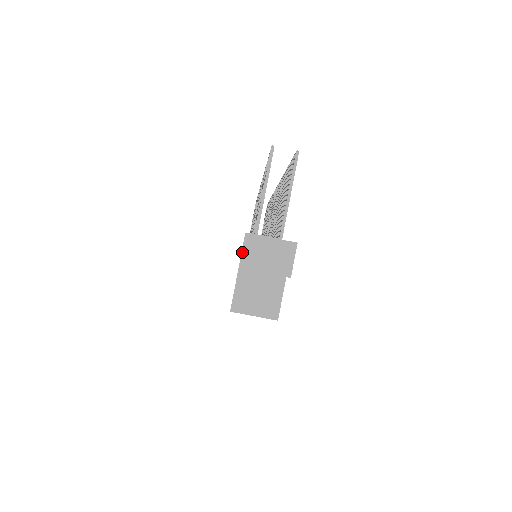
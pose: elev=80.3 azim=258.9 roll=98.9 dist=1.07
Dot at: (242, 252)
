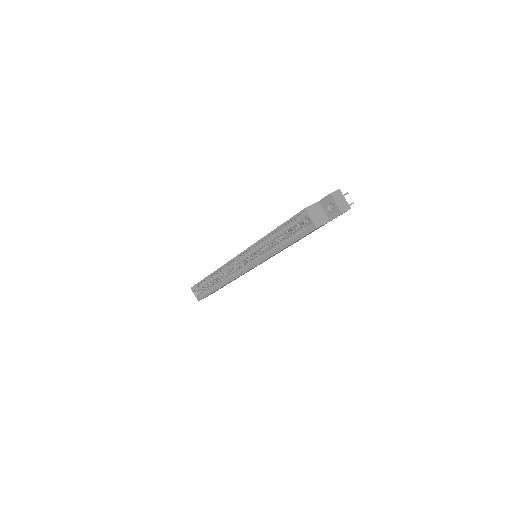
Dot at: (334, 191)
